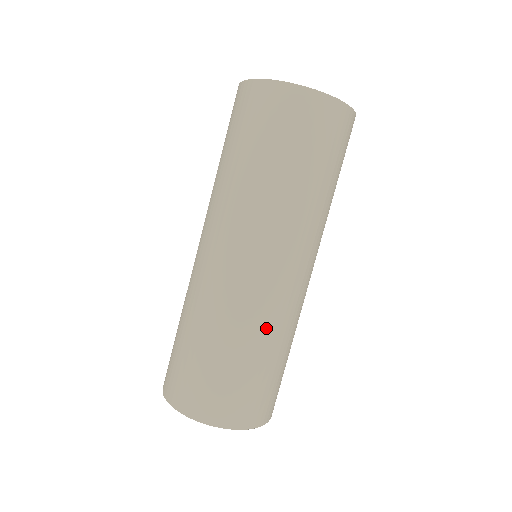
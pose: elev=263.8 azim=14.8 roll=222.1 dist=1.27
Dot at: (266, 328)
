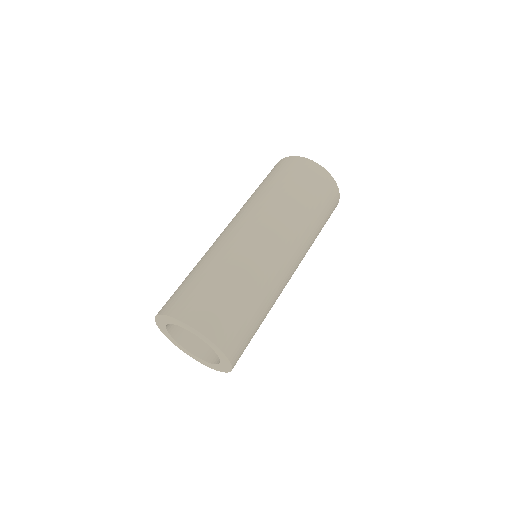
Dot at: (272, 302)
